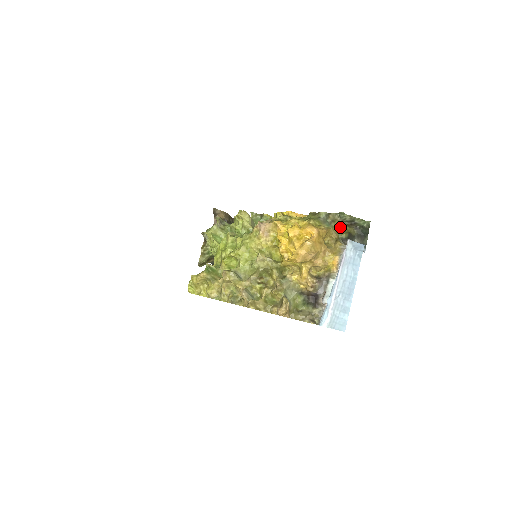
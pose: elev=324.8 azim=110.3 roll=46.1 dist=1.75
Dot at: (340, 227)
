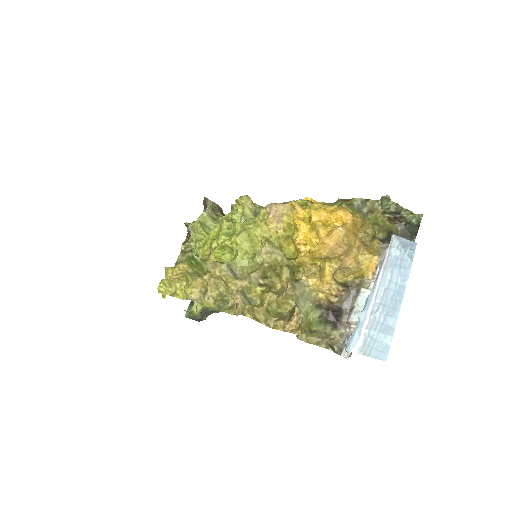
Dot at: (378, 222)
